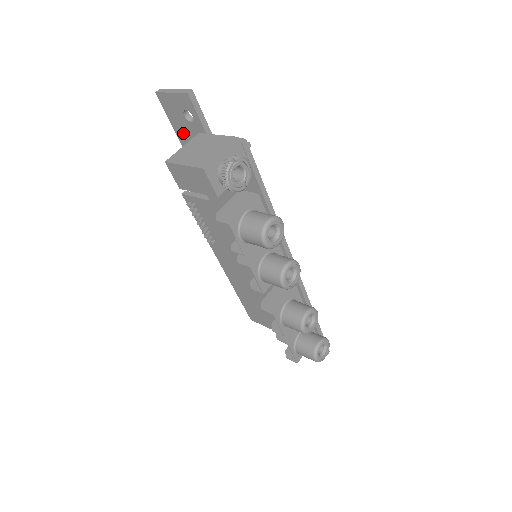
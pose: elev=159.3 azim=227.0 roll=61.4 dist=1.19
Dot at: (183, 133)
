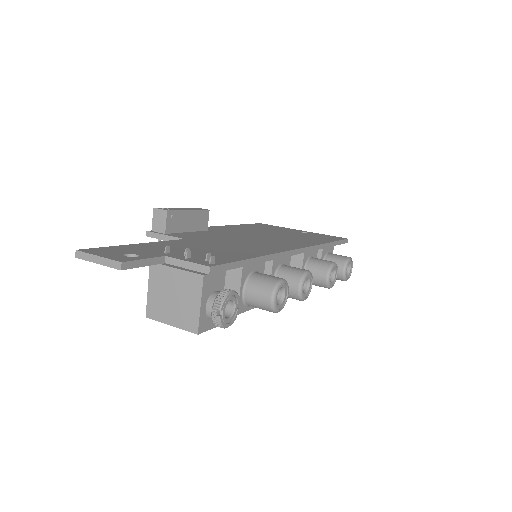
Dot at: occluded
